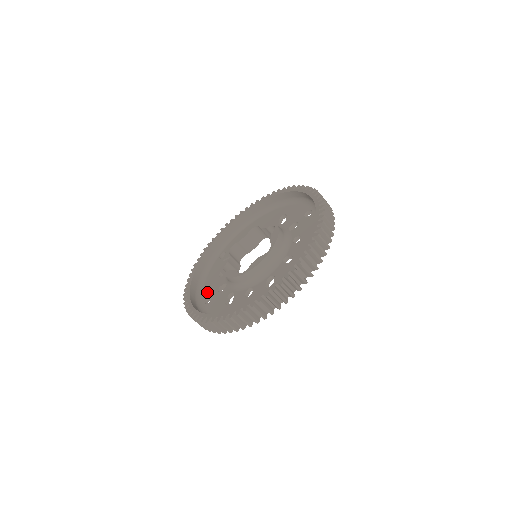
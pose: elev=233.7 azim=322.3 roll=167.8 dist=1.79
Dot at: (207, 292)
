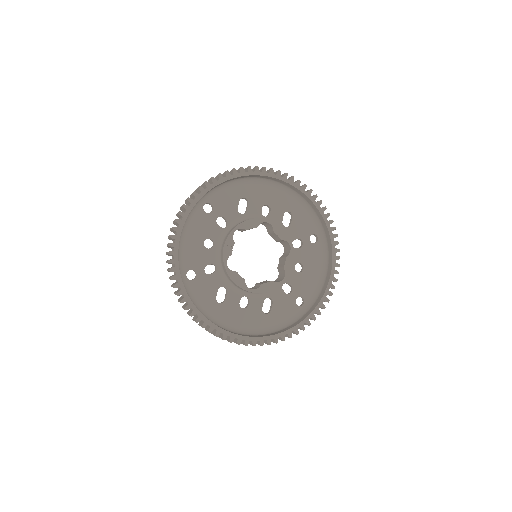
Dot at: (189, 261)
